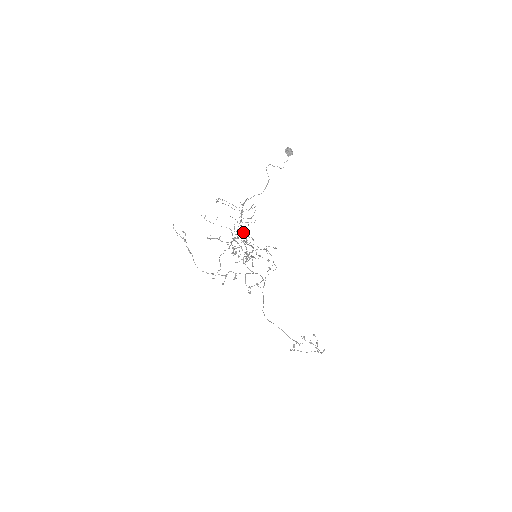
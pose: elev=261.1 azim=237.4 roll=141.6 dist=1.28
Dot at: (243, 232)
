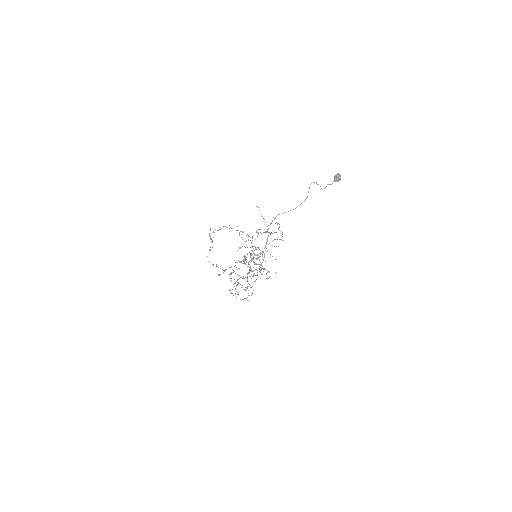
Dot at: occluded
